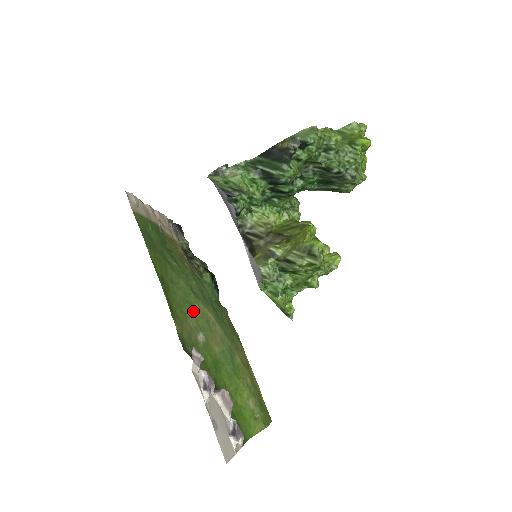
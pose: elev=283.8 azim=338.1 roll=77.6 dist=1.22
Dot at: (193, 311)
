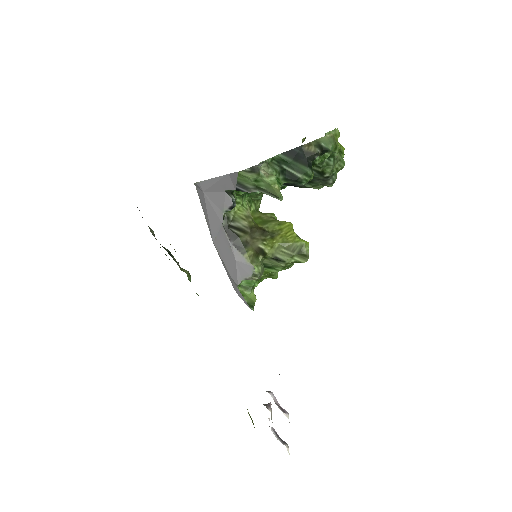
Dot at: occluded
